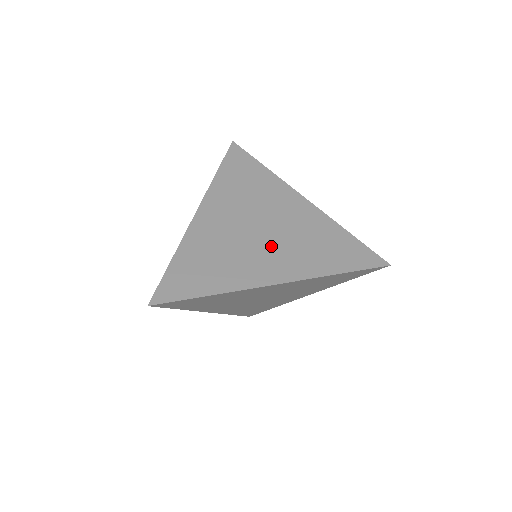
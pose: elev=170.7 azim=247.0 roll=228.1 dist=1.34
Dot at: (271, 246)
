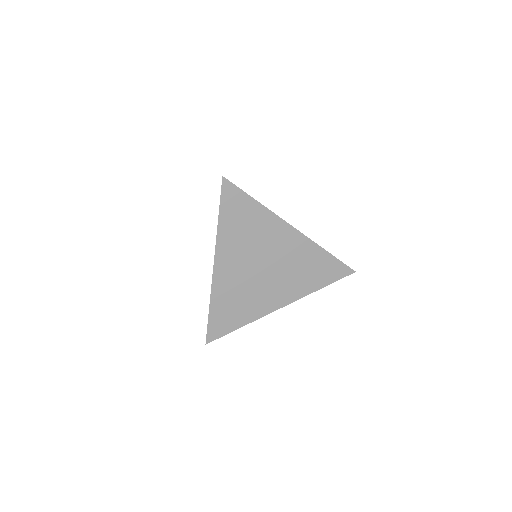
Dot at: (274, 280)
